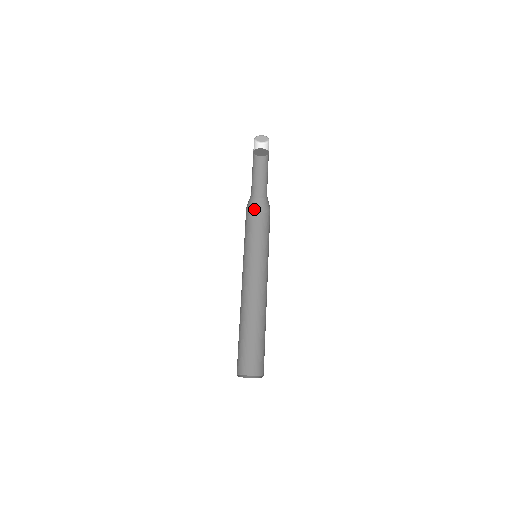
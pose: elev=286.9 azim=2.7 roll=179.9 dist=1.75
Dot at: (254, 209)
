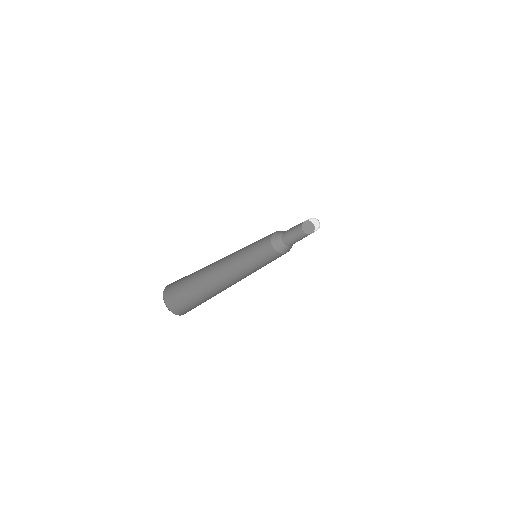
Dot at: (275, 245)
